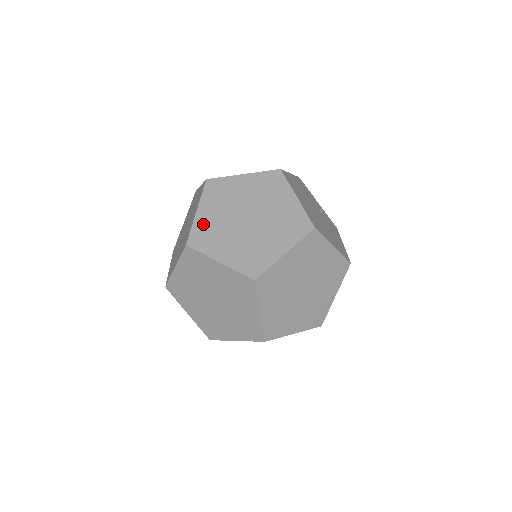
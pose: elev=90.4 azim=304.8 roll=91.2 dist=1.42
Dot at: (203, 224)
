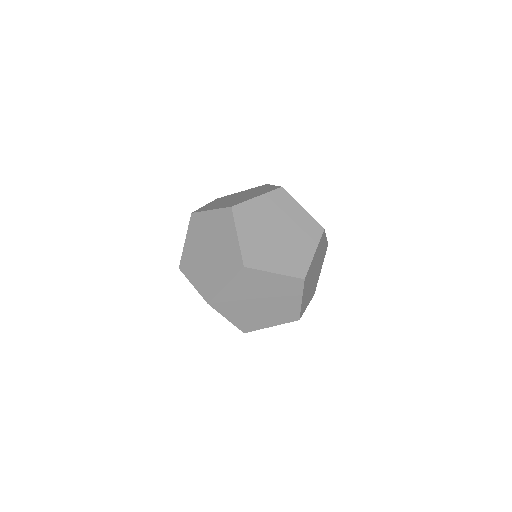
Dot at: (248, 246)
